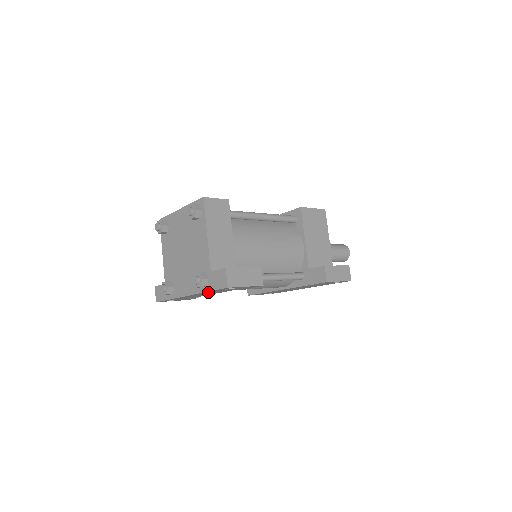
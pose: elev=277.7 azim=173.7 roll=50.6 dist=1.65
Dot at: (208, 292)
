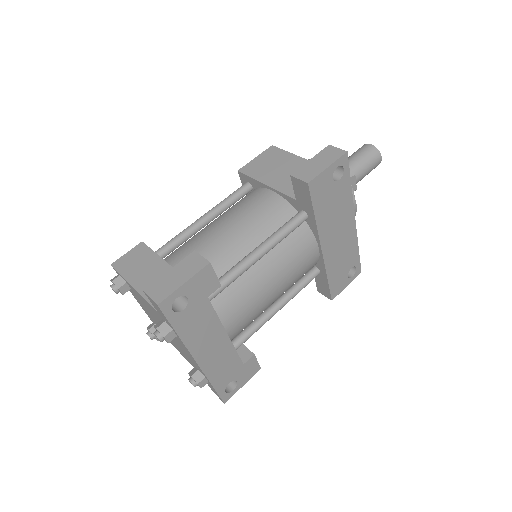
Dot at: (189, 335)
